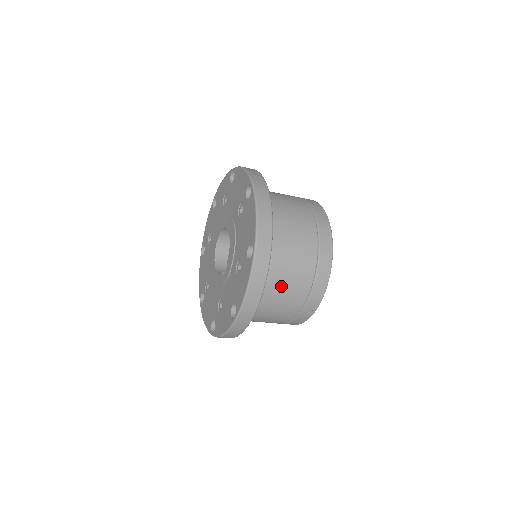
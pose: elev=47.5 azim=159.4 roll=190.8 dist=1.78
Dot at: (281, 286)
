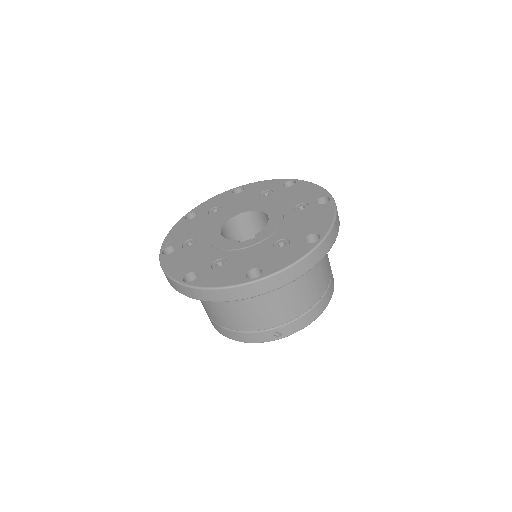
Dot at: (293, 290)
